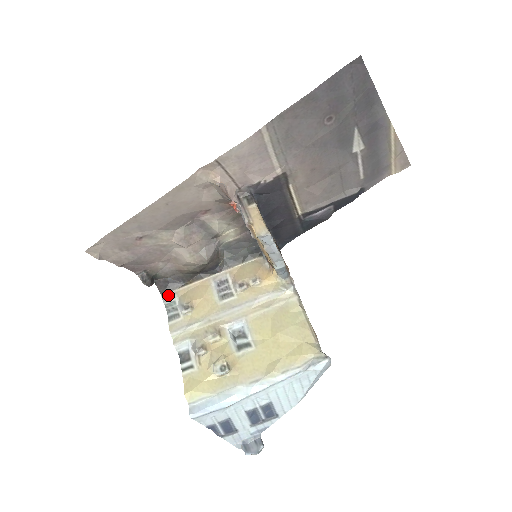
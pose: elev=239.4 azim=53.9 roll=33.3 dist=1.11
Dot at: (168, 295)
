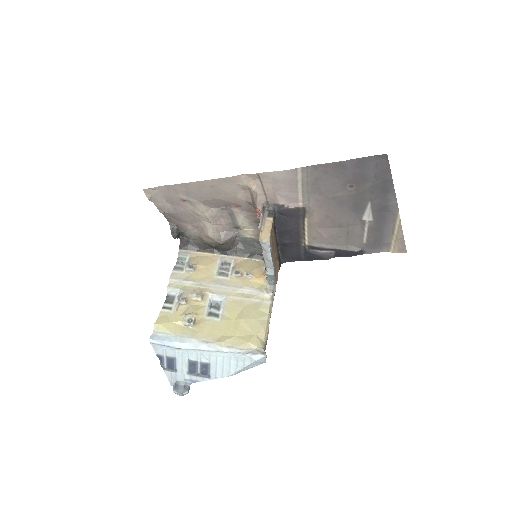
Dot at: (184, 252)
